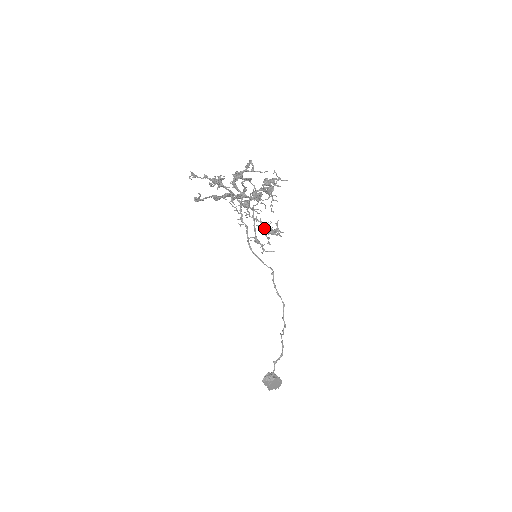
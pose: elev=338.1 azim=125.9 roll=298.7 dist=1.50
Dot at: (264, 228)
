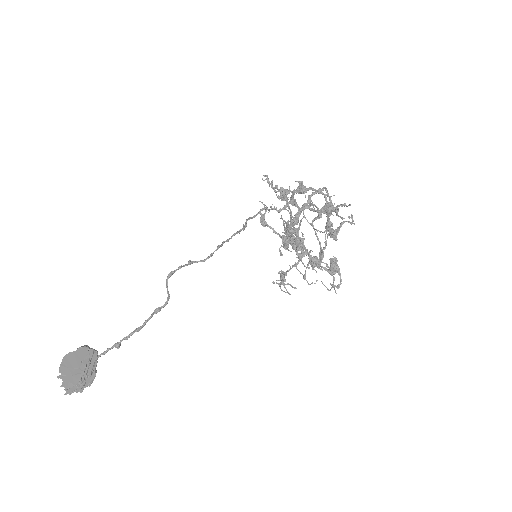
Dot at: (287, 228)
